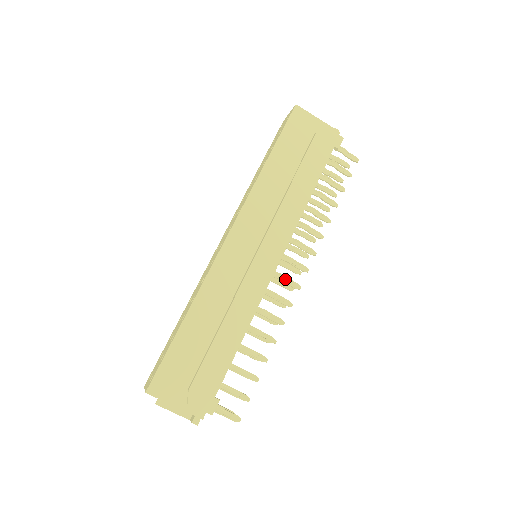
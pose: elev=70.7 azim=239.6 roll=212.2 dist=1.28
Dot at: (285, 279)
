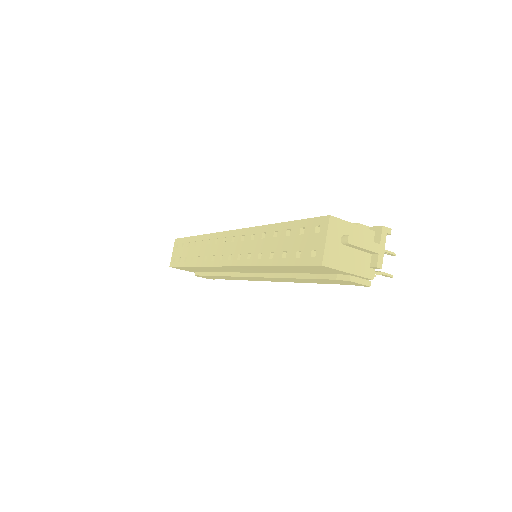
Dot at: occluded
